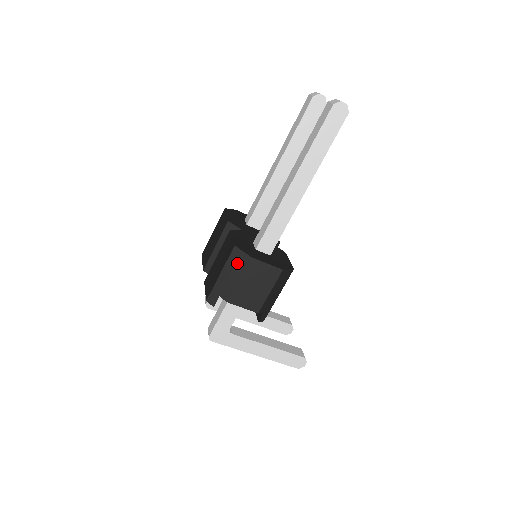
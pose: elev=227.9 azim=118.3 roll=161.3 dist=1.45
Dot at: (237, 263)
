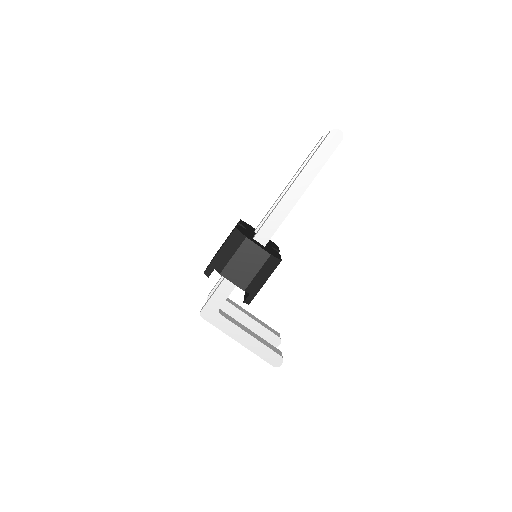
Dot at: (234, 242)
